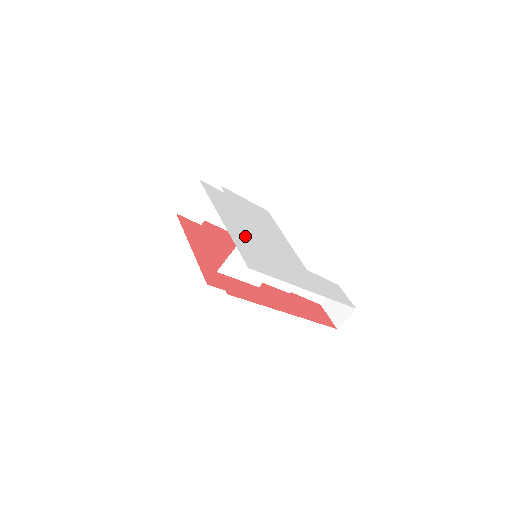
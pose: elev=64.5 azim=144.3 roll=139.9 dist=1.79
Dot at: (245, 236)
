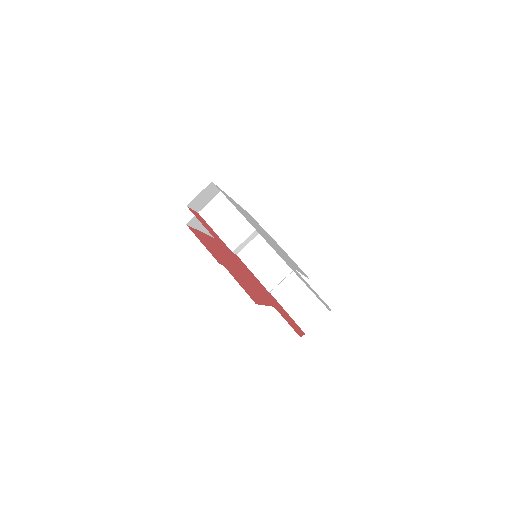
Dot at: occluded
